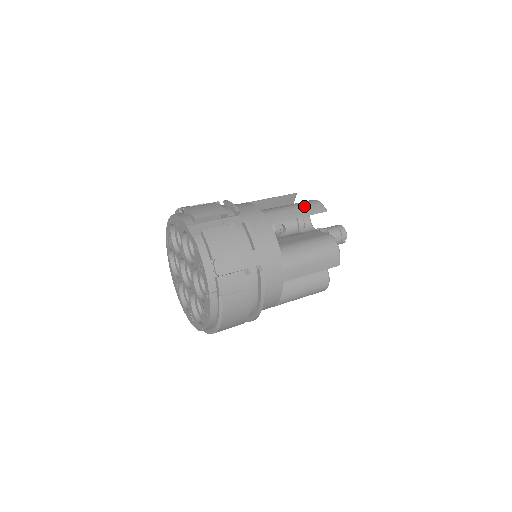
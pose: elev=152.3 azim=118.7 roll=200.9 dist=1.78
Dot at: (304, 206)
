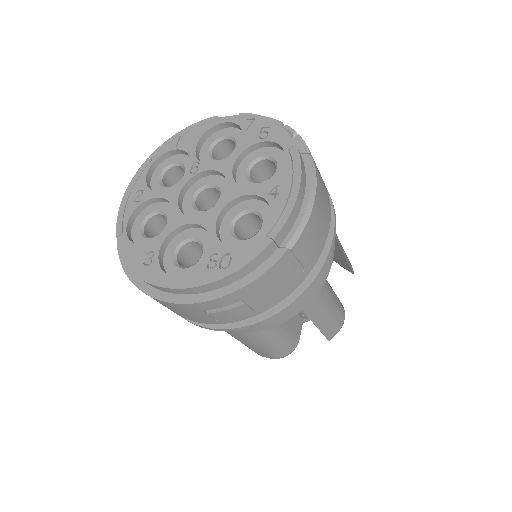
Dot at: occluded
